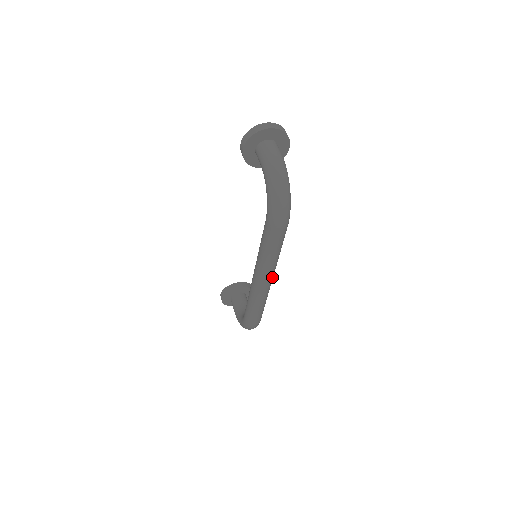
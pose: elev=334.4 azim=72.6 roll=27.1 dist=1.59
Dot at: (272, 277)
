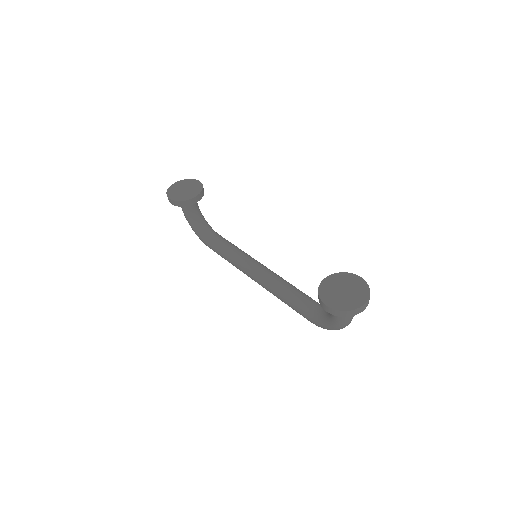
Dot at: occluded
